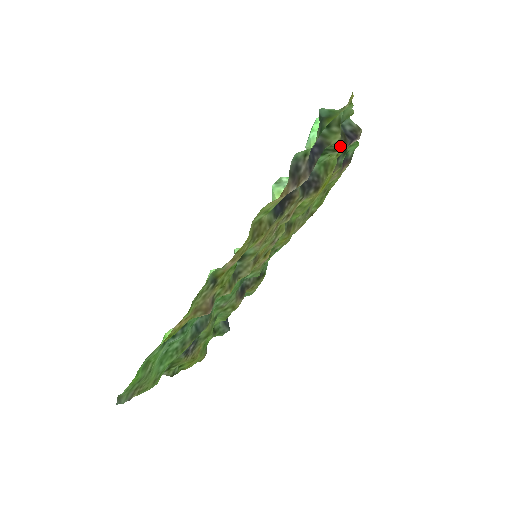
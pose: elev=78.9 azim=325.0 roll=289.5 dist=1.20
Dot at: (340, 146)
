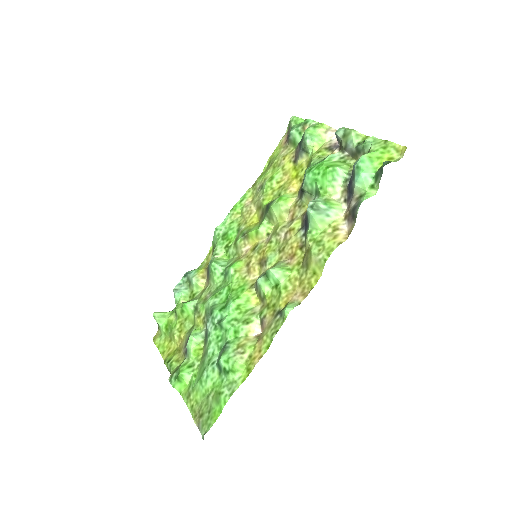
Dot at: occluded
